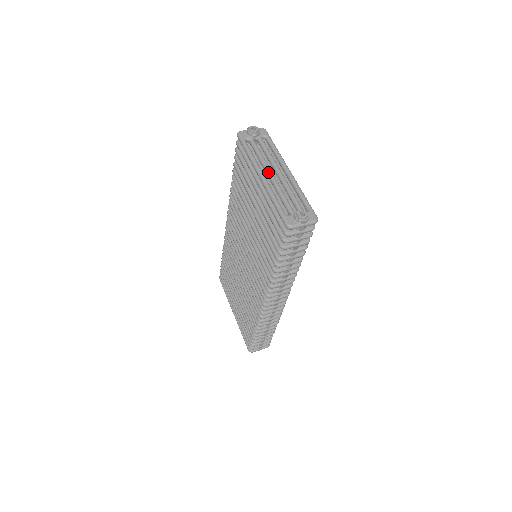
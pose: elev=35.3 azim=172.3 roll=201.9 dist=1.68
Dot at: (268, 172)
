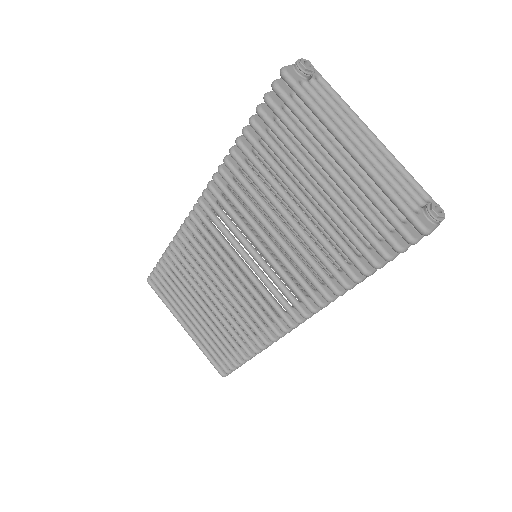
Dot at: (357, 141)
